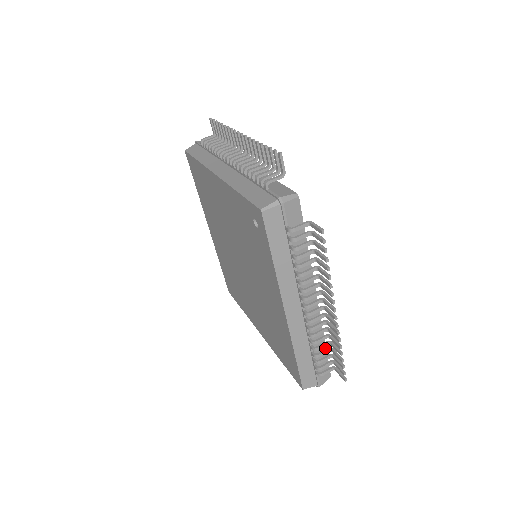
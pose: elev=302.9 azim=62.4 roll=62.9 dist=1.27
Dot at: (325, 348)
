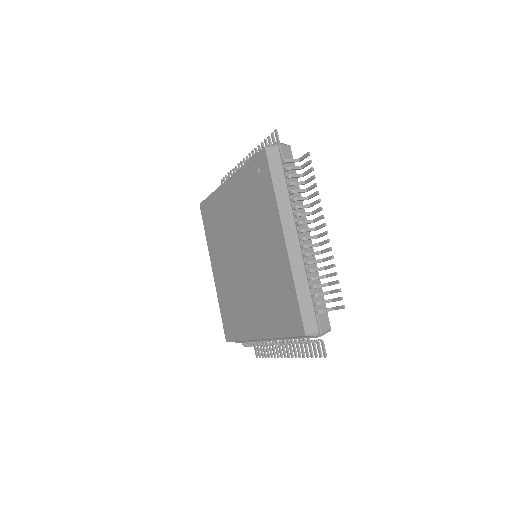
Dot at: (322, 291)
